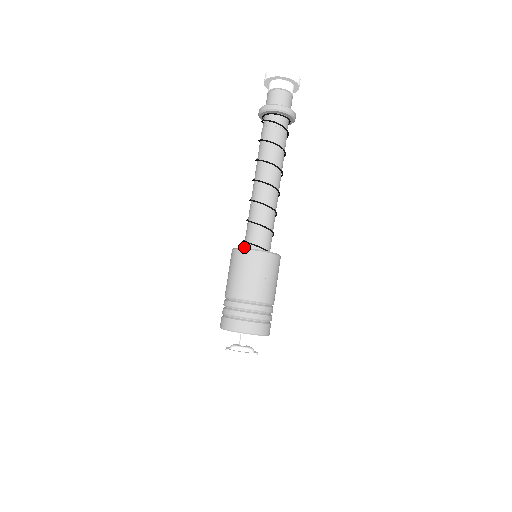
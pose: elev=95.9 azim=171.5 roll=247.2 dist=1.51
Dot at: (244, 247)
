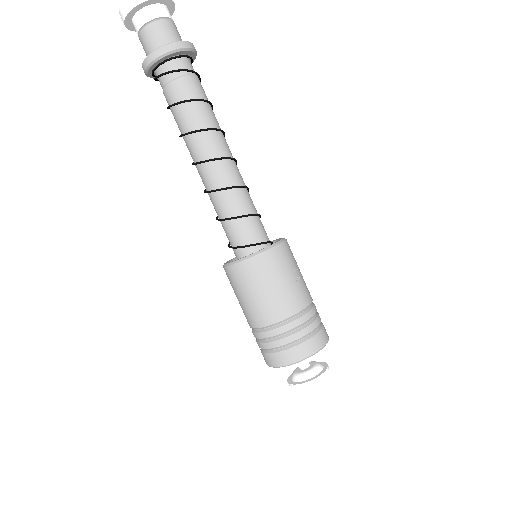
Dot at: (238, 255)
